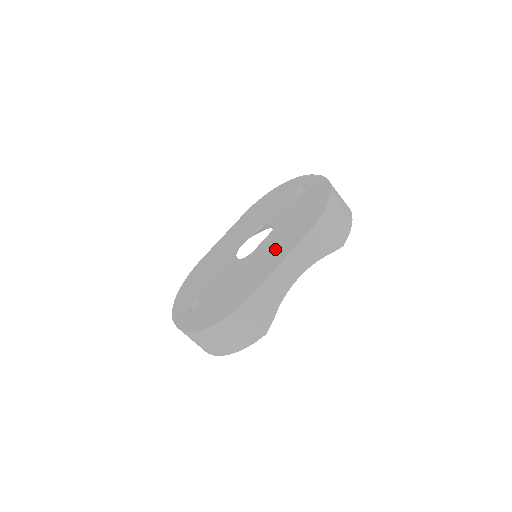
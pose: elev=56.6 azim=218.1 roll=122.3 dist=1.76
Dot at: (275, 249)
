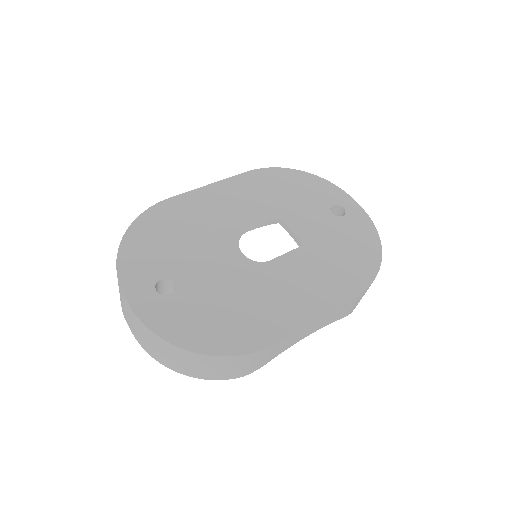
Dot at: (307, 287)
